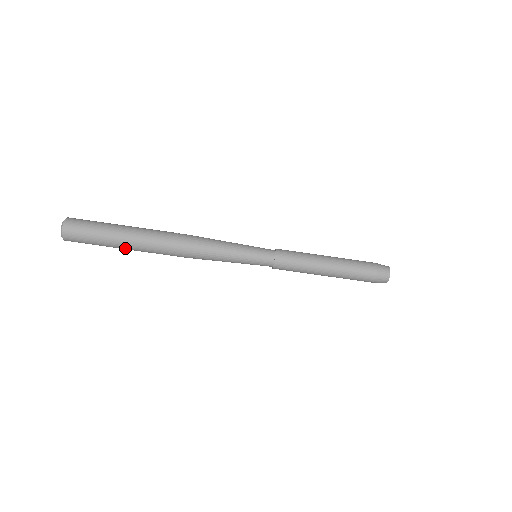
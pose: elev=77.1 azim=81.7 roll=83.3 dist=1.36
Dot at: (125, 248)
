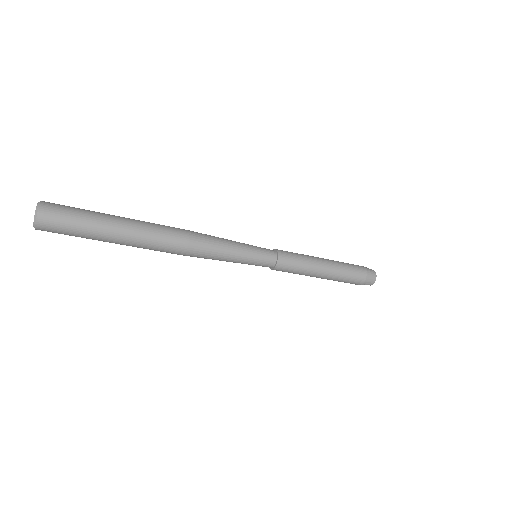
Dot at: occluded
